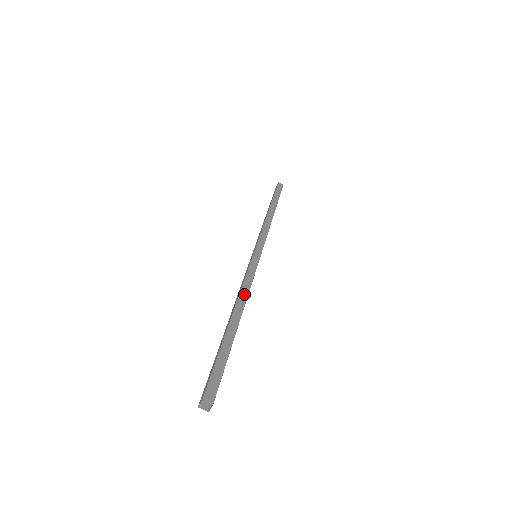
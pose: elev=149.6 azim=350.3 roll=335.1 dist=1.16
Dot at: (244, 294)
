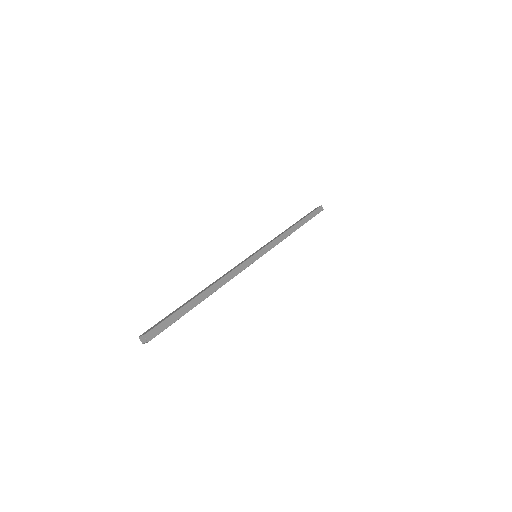
Dot at: (224, 280)
